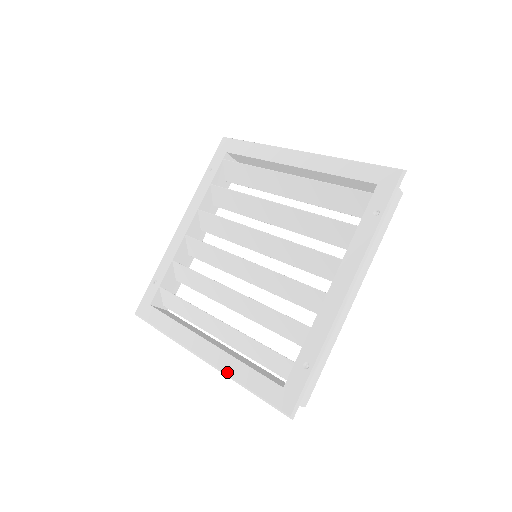
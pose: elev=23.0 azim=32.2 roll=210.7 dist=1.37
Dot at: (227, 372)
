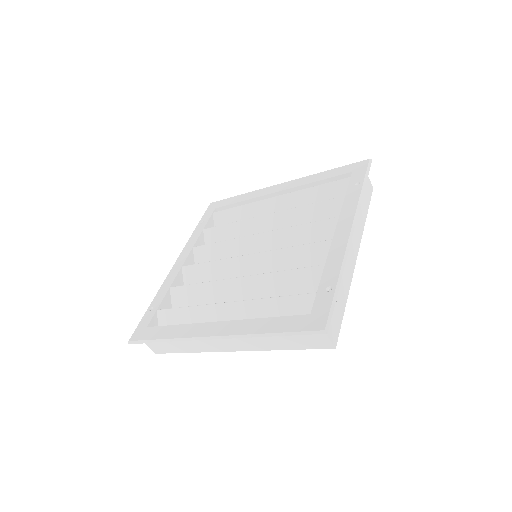
Dot at: (245, 333)
